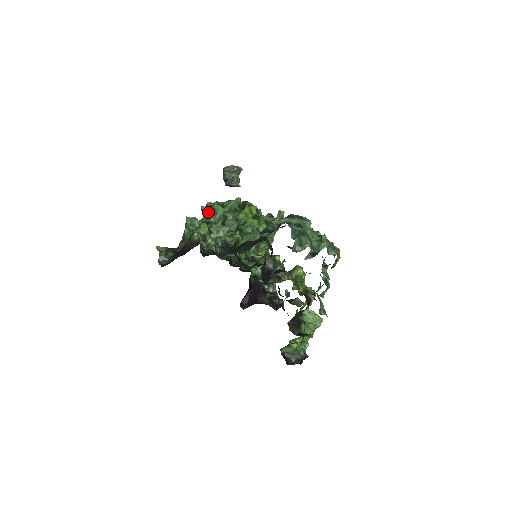
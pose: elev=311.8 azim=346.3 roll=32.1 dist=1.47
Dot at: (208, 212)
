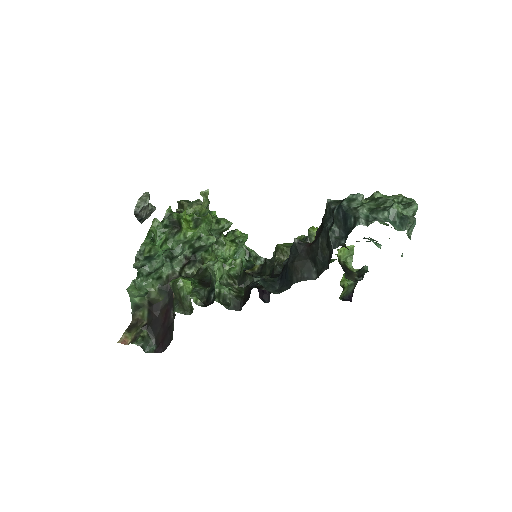
Dot at: (144, 263)
